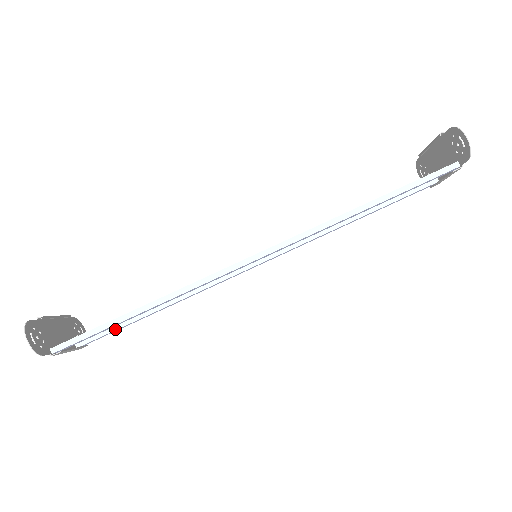
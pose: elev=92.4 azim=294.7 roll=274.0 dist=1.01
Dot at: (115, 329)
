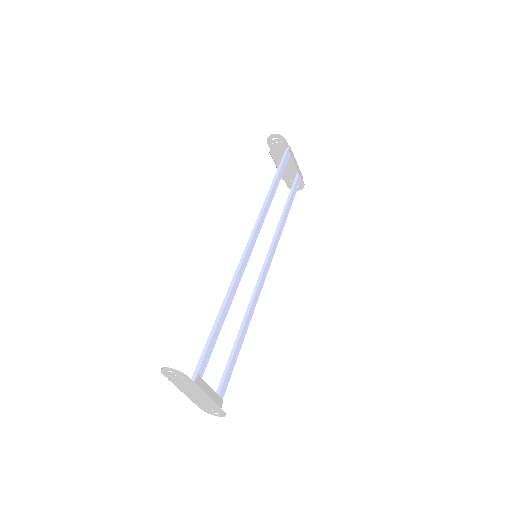
Dot at: (228, 368)
